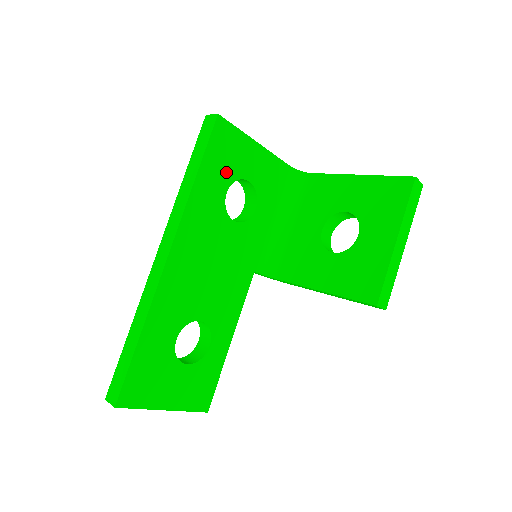
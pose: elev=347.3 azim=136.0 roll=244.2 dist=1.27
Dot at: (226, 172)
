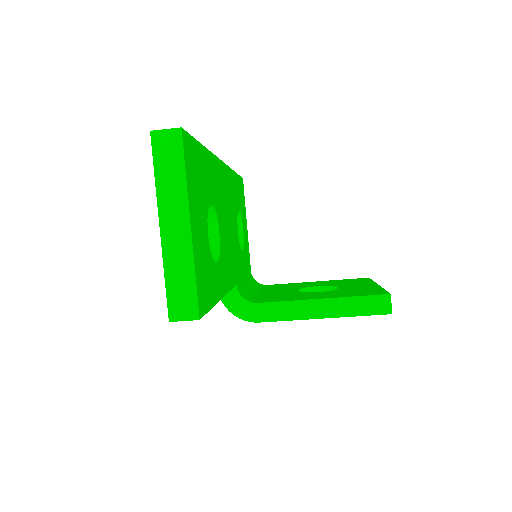
Dot at: (240, 203)
